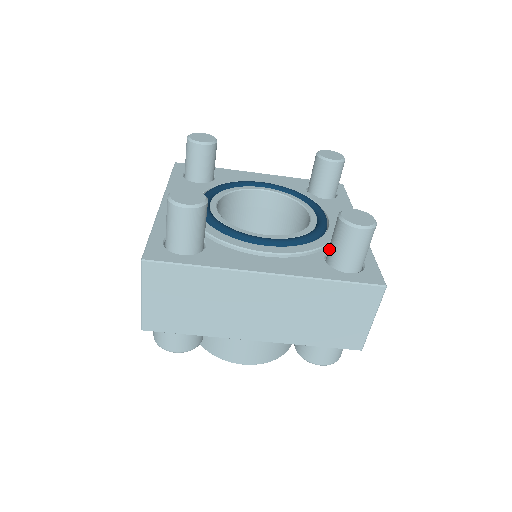
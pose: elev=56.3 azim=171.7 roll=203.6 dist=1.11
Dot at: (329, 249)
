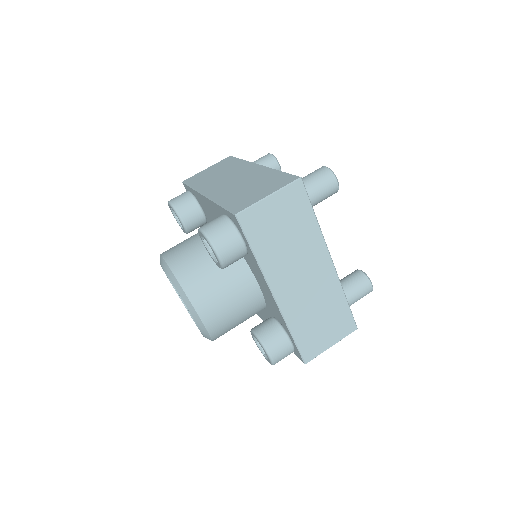
Dot at: occluded
